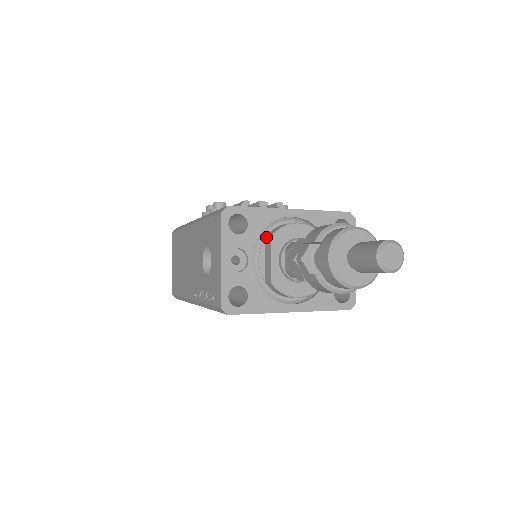
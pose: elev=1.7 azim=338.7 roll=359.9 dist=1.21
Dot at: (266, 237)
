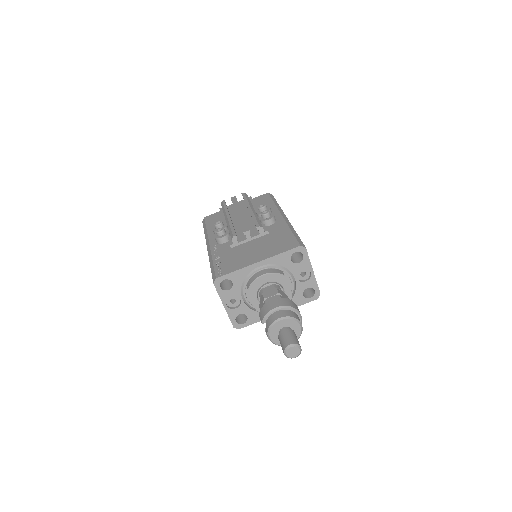
Dot at: (246, 285)
